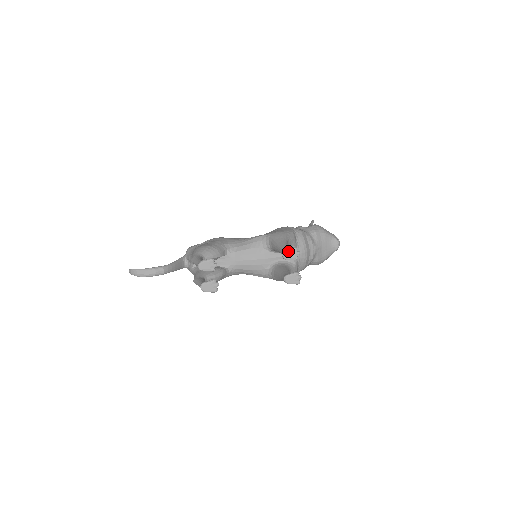
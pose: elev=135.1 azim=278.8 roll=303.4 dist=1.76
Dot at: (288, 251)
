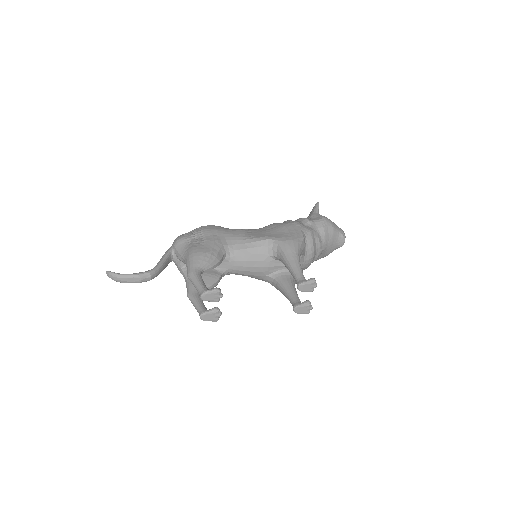
Dot at: (305, 284)
